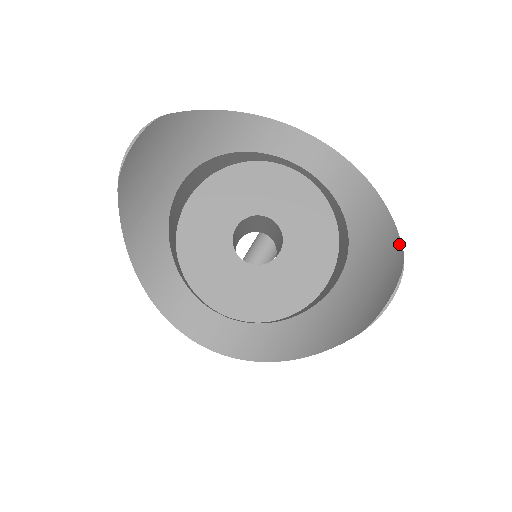
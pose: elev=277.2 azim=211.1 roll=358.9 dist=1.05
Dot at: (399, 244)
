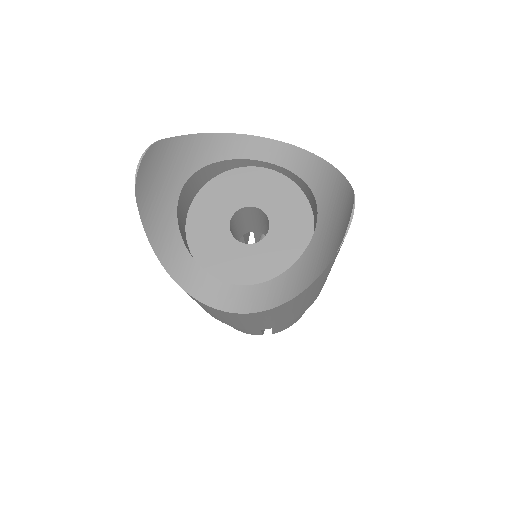
Dot at: (349, 186)
